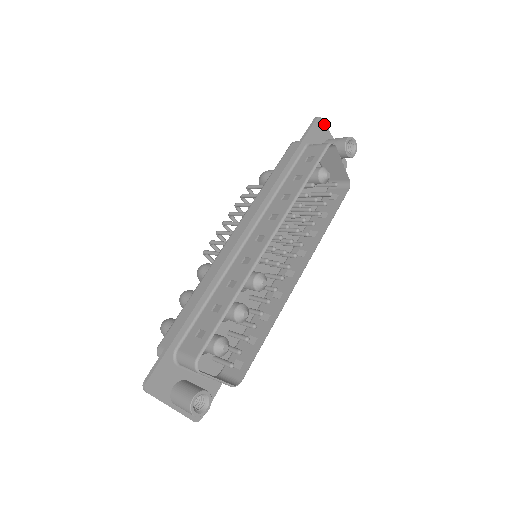
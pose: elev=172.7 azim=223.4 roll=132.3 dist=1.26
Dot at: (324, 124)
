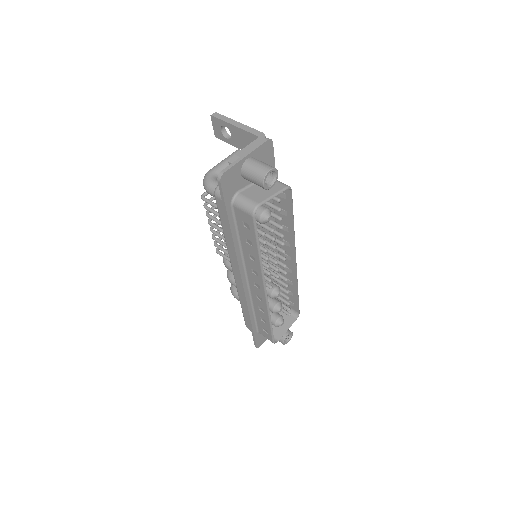
Dot at: (228, 170)
